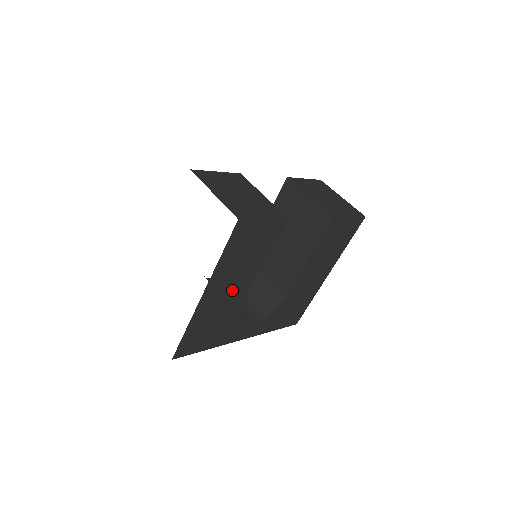
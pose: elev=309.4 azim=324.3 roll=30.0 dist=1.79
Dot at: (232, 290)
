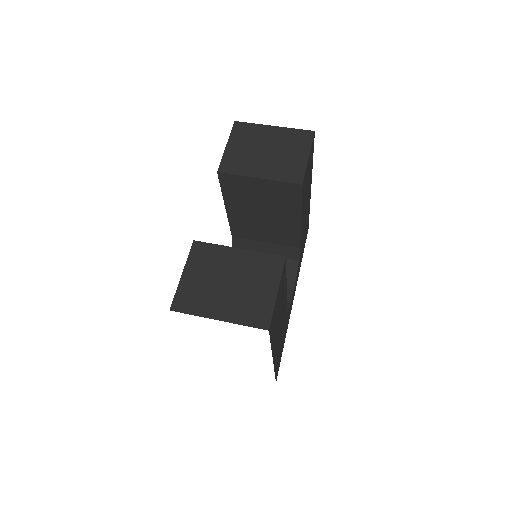
Dot at: (281, 323)
